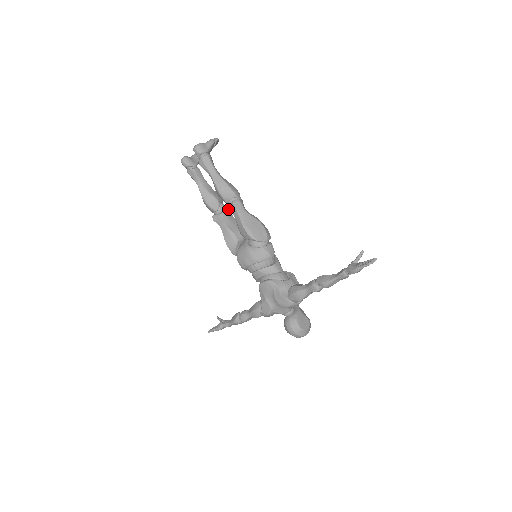
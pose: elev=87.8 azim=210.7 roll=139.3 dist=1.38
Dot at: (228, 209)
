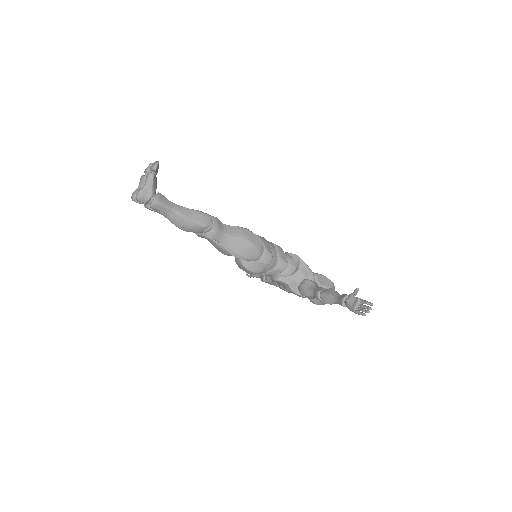
Dot at: occluded
